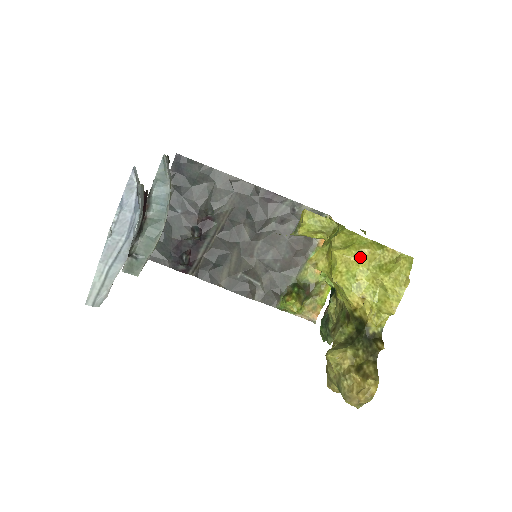
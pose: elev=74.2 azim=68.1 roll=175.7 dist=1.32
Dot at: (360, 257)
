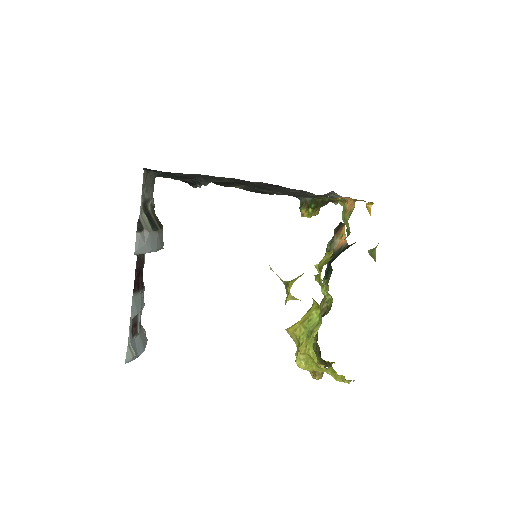
Dot at: occluded
